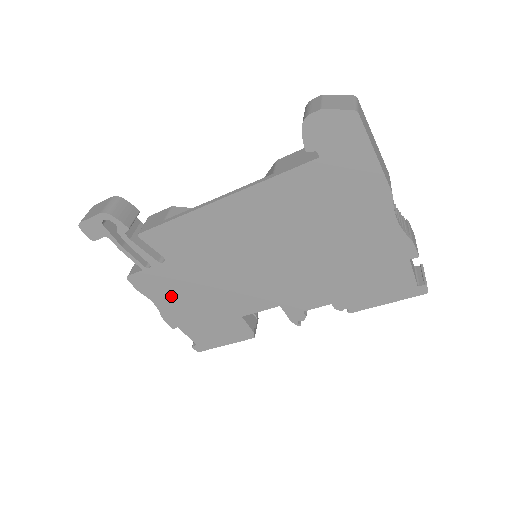
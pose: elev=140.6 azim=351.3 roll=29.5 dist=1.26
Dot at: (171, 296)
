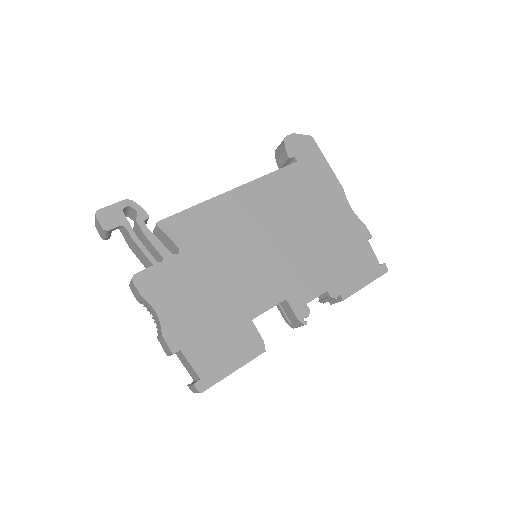
Dot at: (179, 299)
